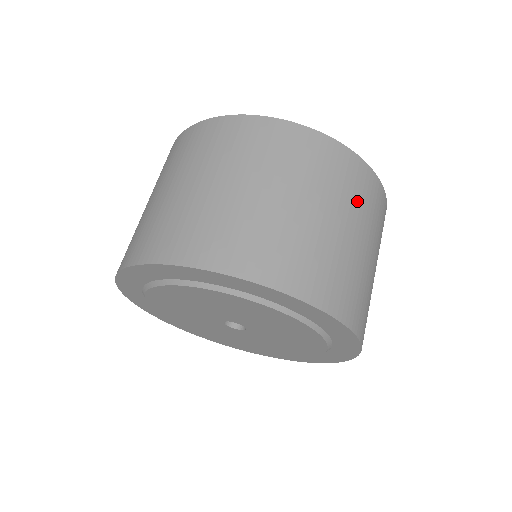
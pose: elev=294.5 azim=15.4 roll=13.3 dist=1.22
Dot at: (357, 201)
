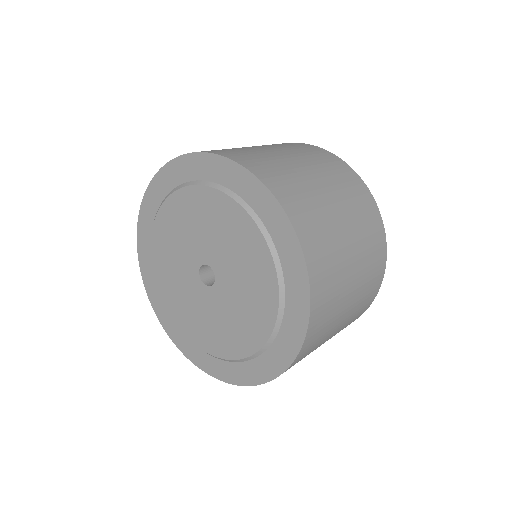
Dot at: (339, 180)
